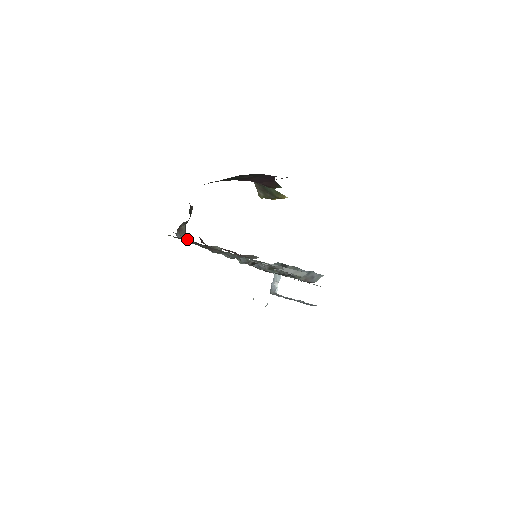
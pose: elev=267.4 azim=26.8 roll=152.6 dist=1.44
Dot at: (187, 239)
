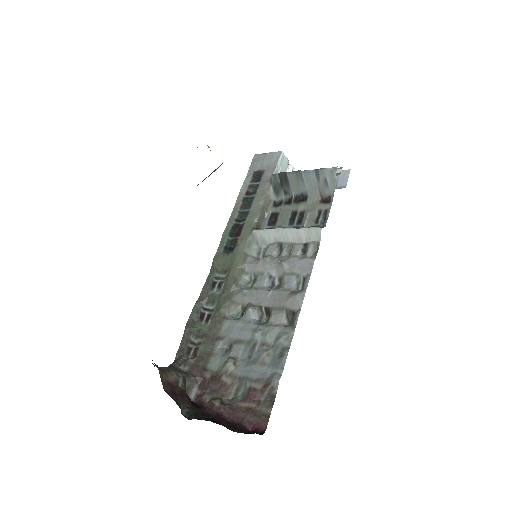
Dot at: (199, 380)
